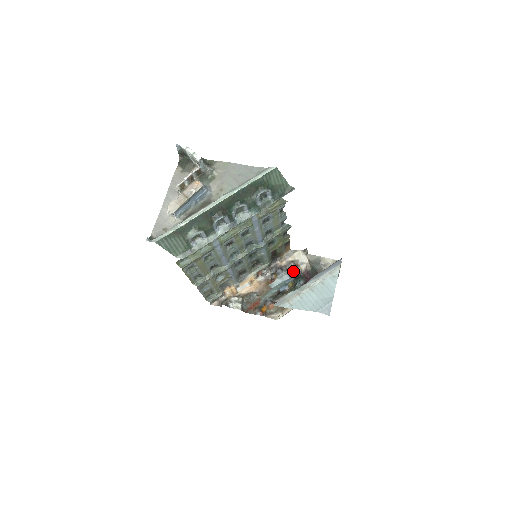
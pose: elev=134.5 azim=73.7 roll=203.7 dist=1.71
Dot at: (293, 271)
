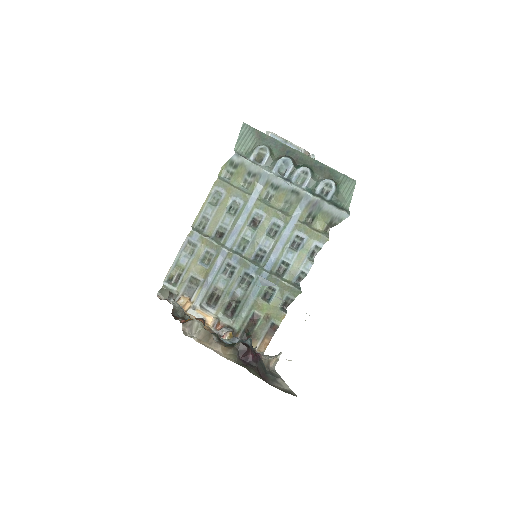
Dot at: occluded
